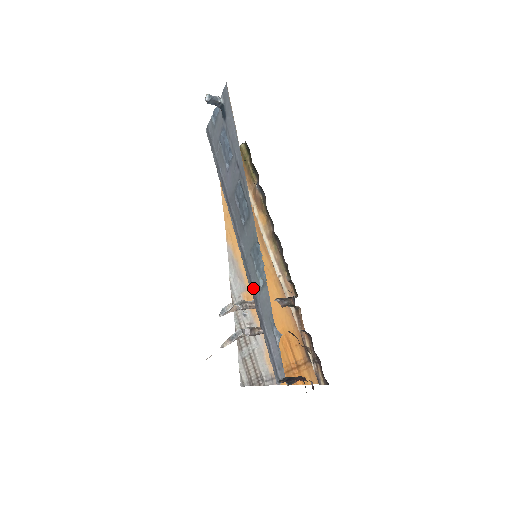
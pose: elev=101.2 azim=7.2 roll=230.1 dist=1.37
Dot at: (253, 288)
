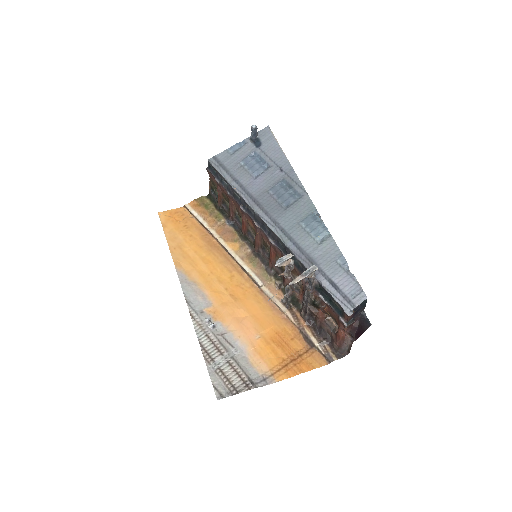
Dot at: (302, 250)
